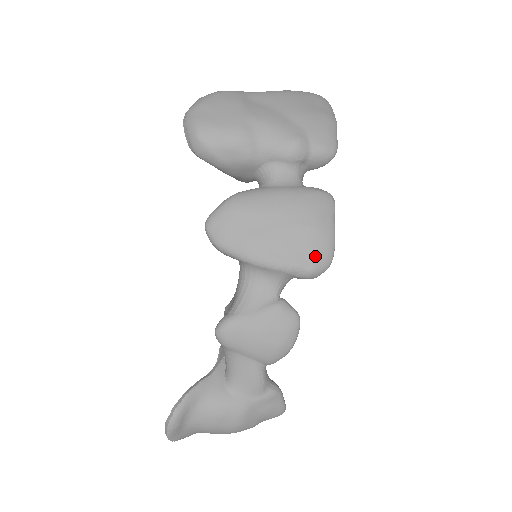
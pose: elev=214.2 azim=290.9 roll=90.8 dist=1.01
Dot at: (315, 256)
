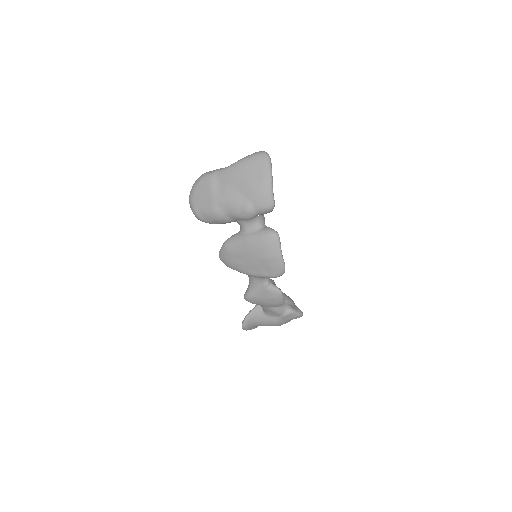
Dot at: (273, 270)
